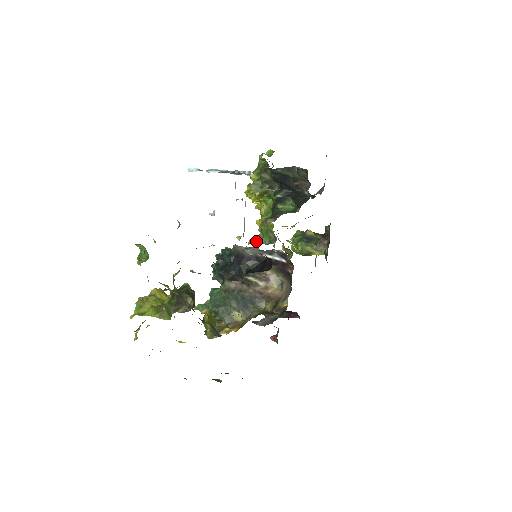
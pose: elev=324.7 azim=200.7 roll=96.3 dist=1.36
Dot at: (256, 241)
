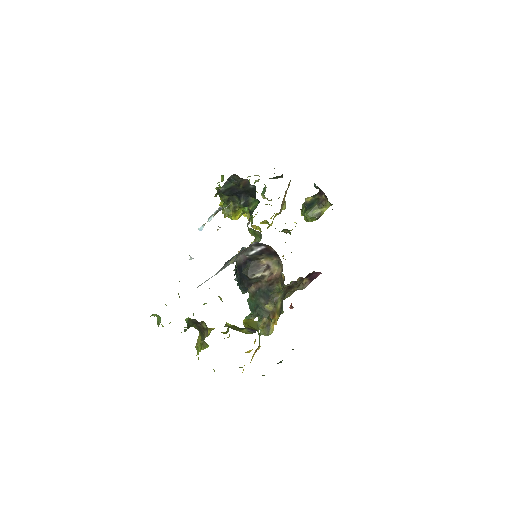
Dot at: occluded
